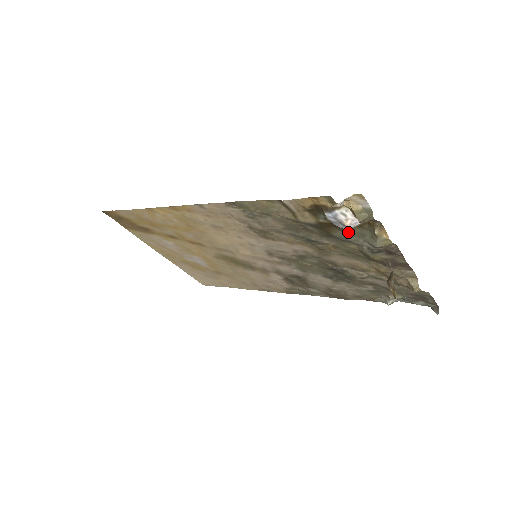
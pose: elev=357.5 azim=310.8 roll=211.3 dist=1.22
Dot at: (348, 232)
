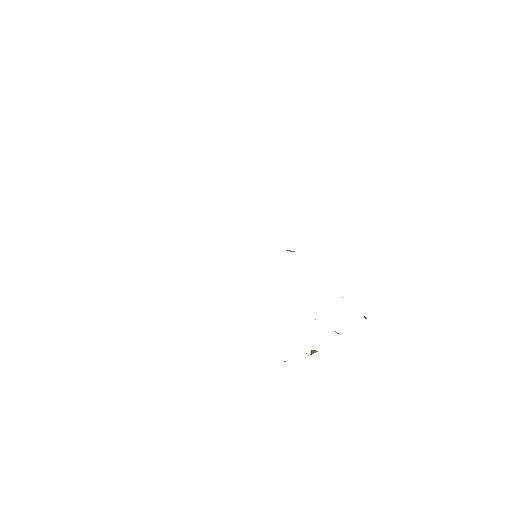
Dot at: occluded
